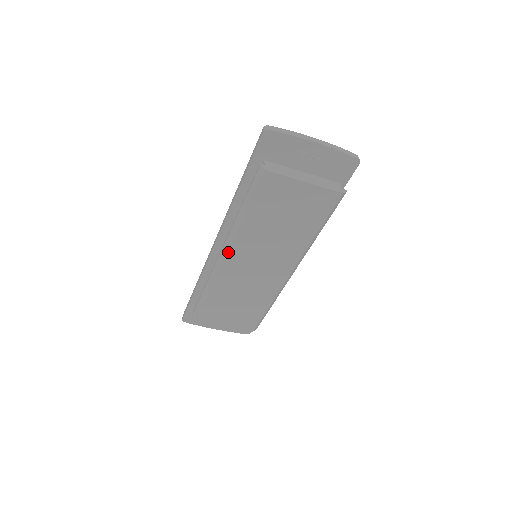
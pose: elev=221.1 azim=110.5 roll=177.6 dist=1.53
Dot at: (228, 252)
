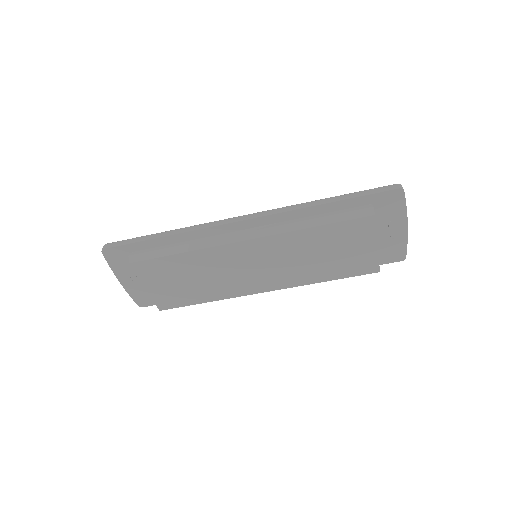
Dot at: (257, 238)
